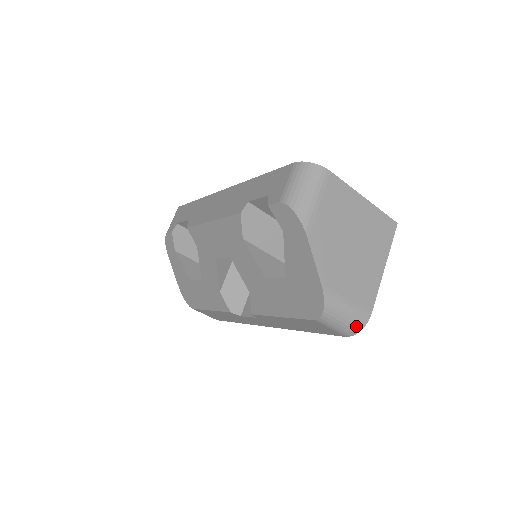
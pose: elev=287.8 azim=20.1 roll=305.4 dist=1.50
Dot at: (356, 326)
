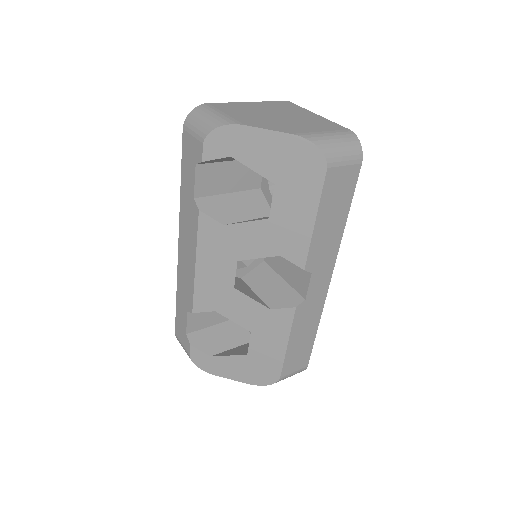
Dot at: (353, 142)
